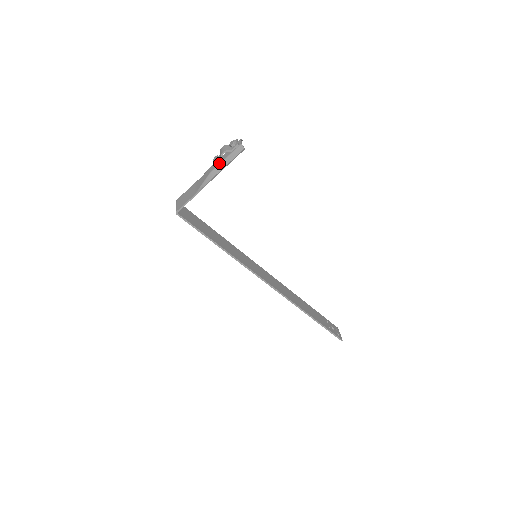
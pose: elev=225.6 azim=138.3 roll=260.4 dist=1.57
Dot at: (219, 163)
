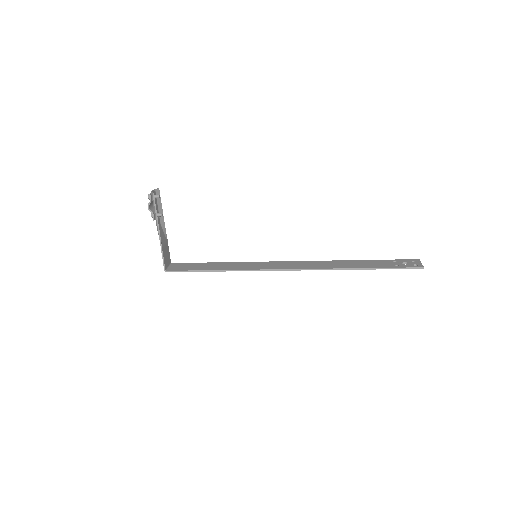
Dot at: (155, 216)
